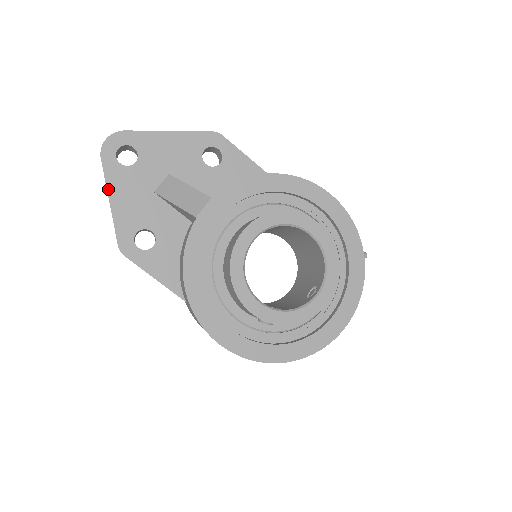
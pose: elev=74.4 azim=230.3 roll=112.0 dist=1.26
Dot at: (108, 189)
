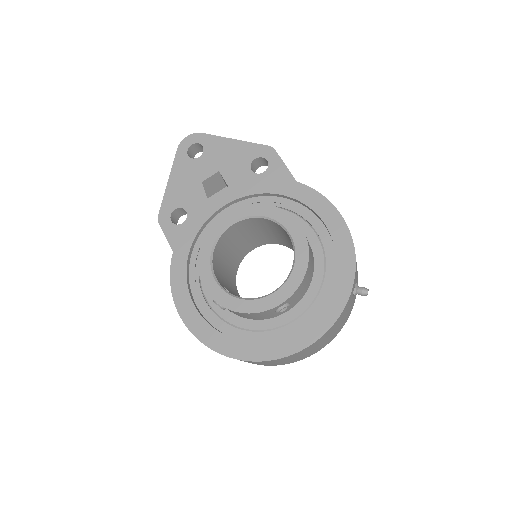
Dot at: (171, 172)
